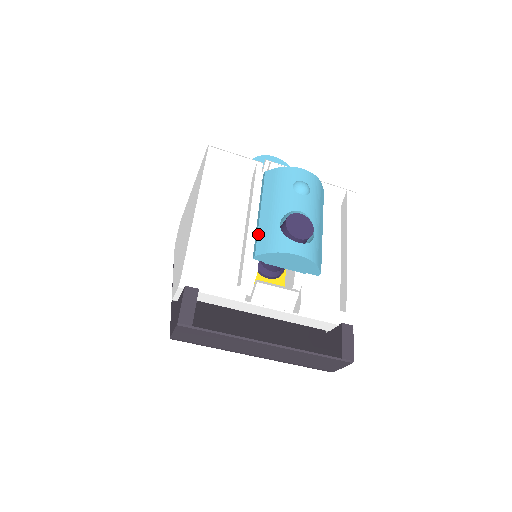
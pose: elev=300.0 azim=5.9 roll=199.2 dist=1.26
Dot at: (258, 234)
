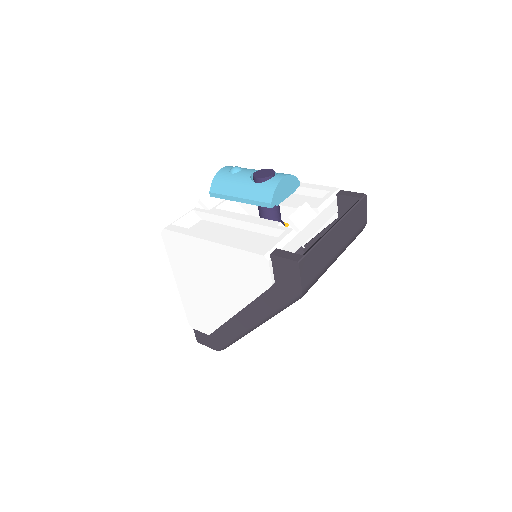
Dot at: (255, 200)
